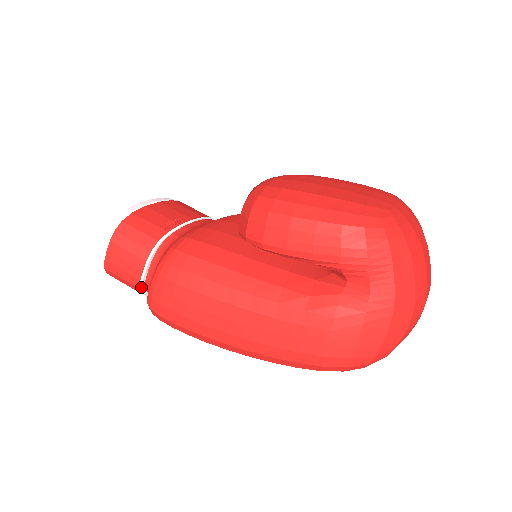
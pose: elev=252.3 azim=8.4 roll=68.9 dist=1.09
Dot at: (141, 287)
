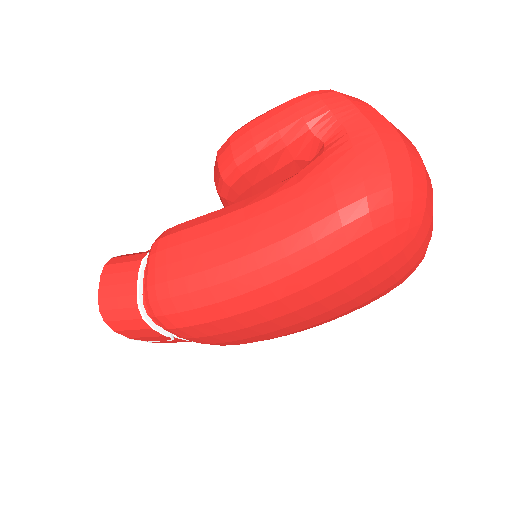
Dot at: (139, 303)
